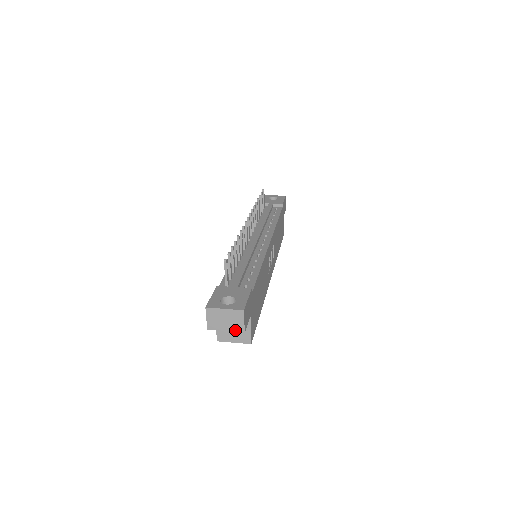
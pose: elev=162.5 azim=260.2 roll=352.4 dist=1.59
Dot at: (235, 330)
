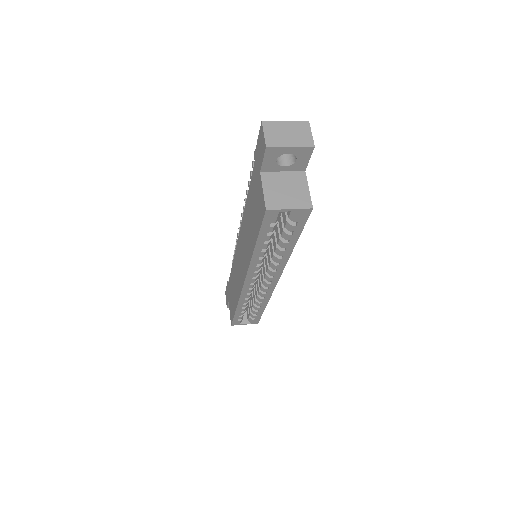
Dot at: (302, 145)
